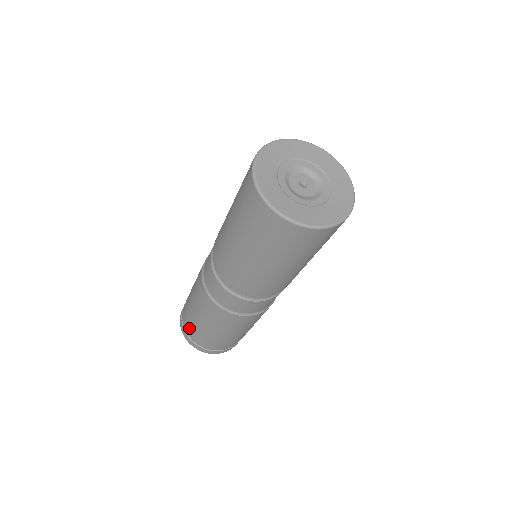
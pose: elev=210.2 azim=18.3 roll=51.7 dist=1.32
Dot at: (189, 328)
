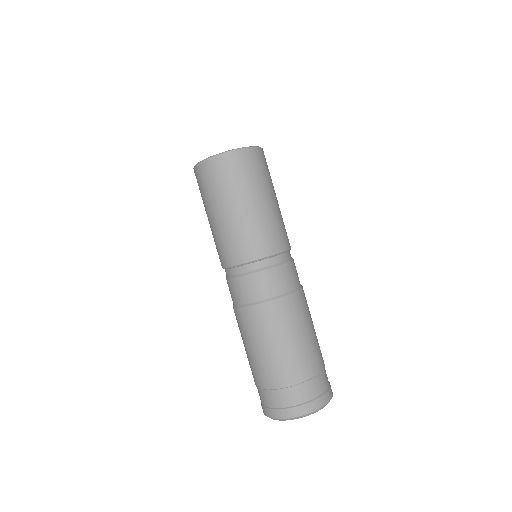
Dot at: (264, 393)
